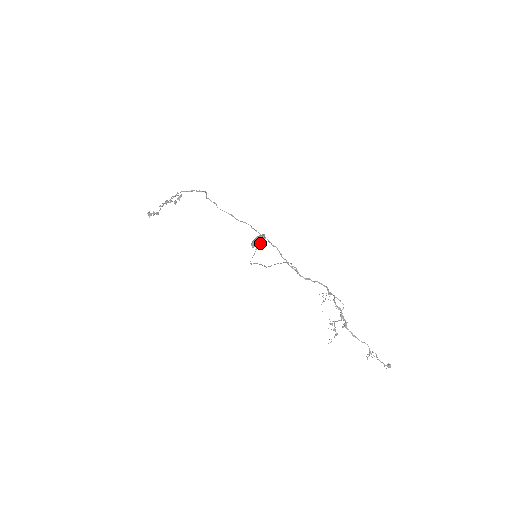
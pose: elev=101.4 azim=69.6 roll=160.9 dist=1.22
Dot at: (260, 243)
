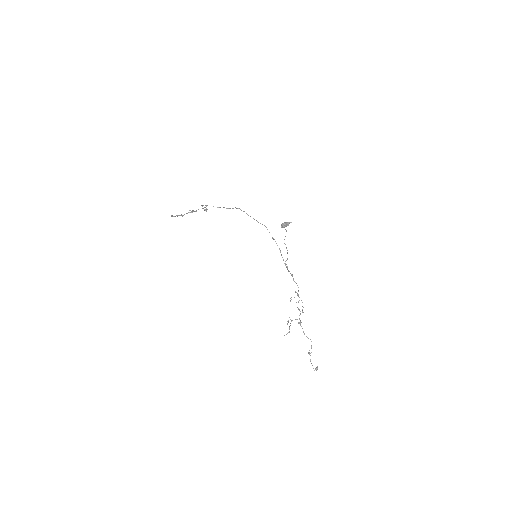
Dot at: occluded
